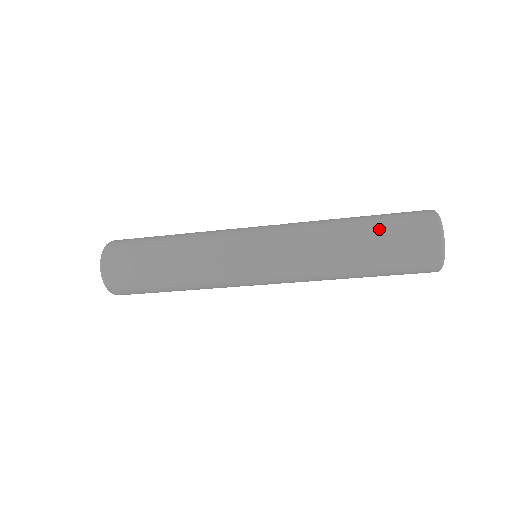
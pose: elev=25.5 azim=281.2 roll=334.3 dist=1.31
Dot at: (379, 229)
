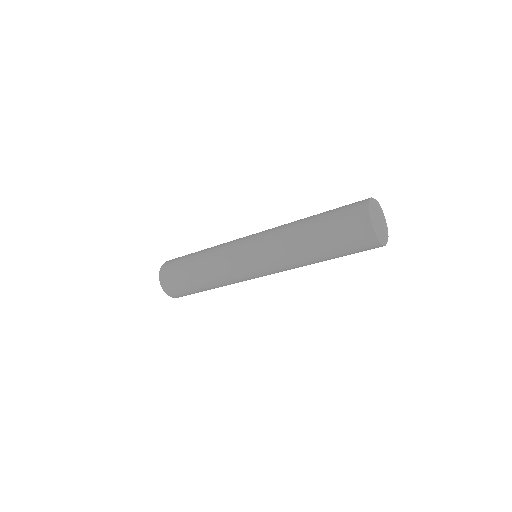
Dot at: (326, 219)
